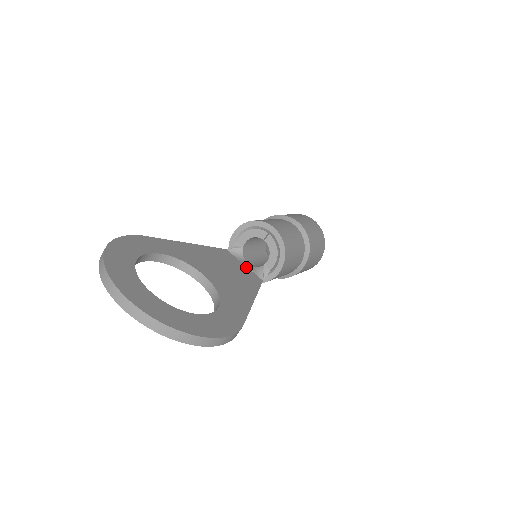
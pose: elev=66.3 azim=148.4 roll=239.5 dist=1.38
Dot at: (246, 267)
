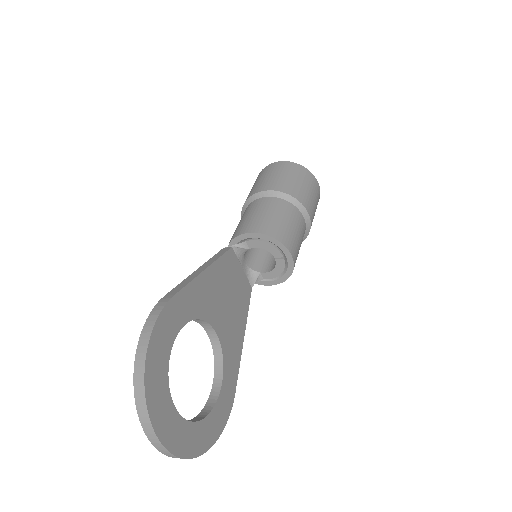
Dot at: (243, 272)
